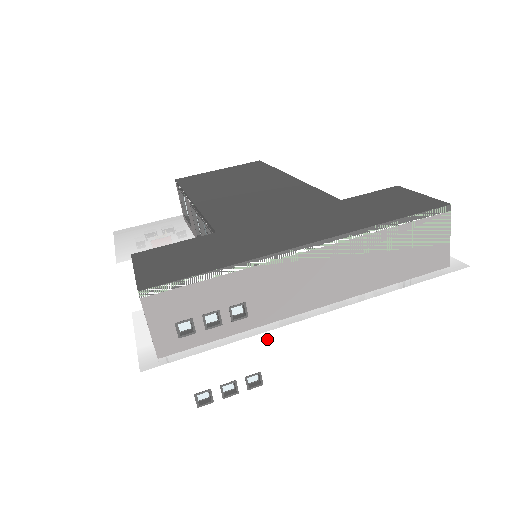
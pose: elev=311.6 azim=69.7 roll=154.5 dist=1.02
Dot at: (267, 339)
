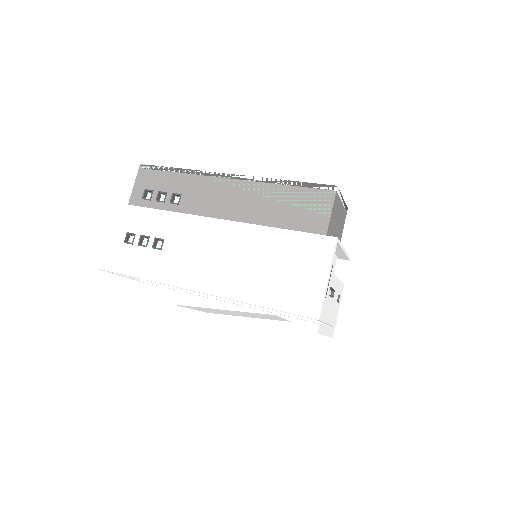
Dot at: (178, 218)
